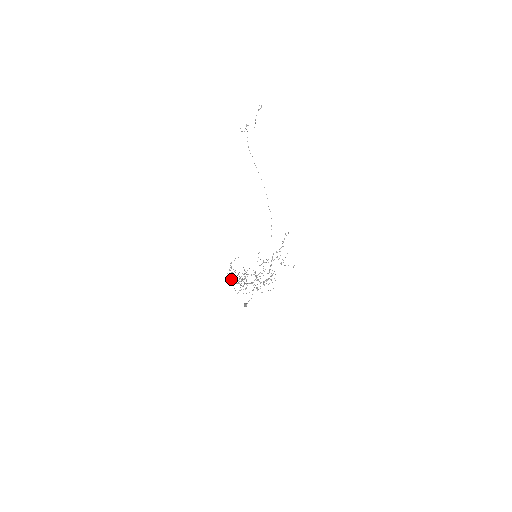
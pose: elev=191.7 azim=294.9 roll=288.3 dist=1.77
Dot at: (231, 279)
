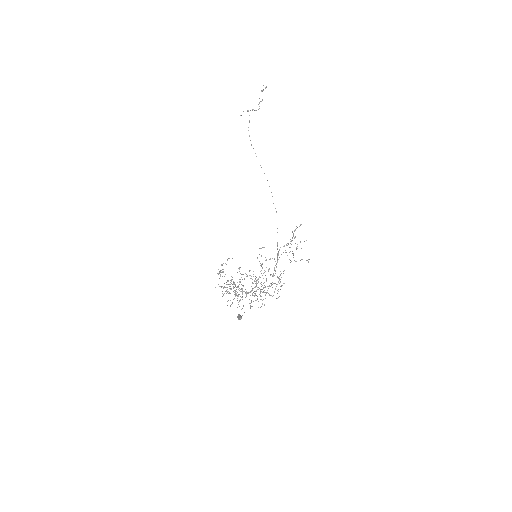
Dot at: (221, 286)
